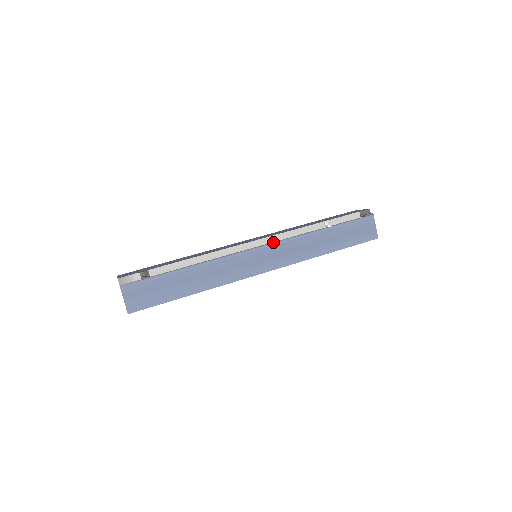
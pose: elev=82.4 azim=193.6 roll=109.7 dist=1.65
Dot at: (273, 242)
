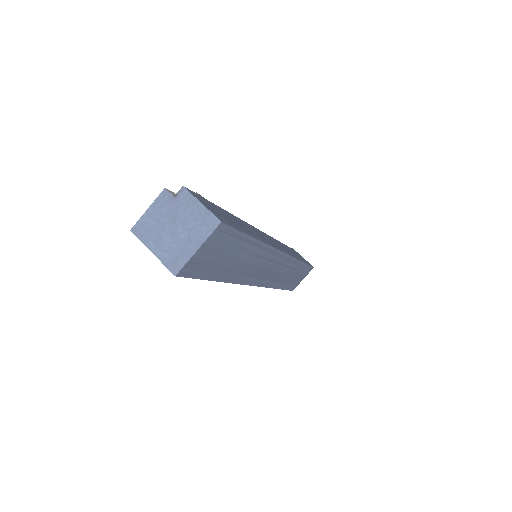
Dot at: occluded
